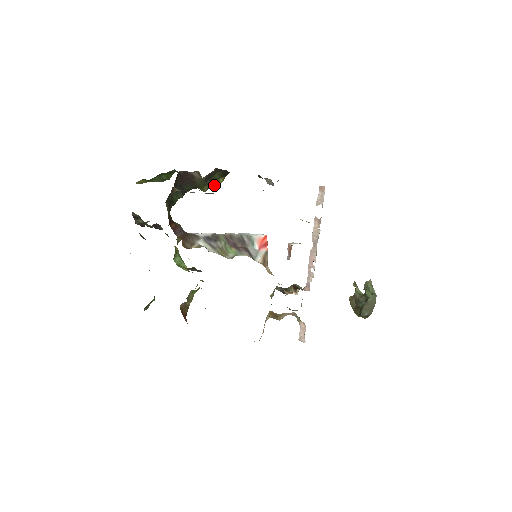
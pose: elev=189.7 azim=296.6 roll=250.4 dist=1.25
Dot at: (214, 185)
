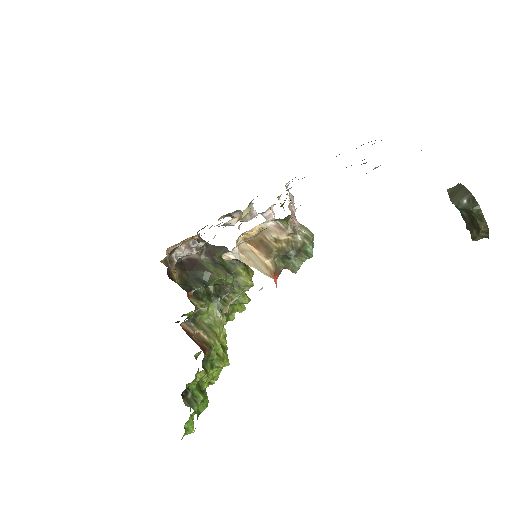
Dot at: (241, 280)
